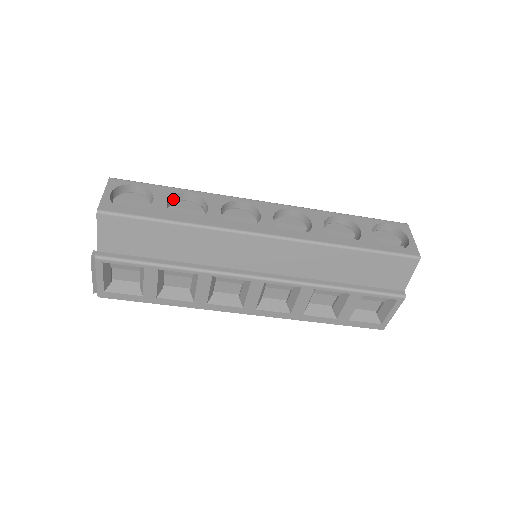
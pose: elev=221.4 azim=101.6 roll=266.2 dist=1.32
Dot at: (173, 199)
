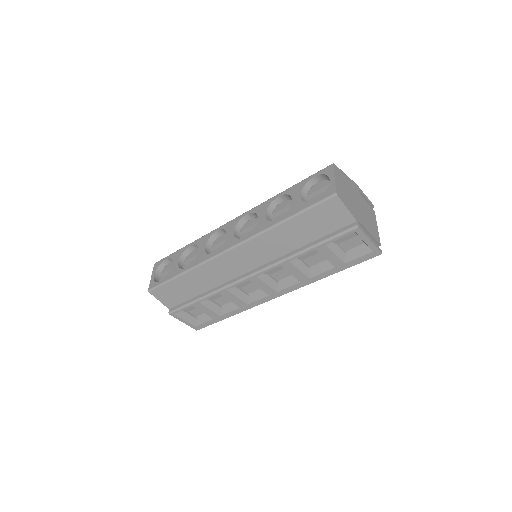
Dot at: (185, 255)
